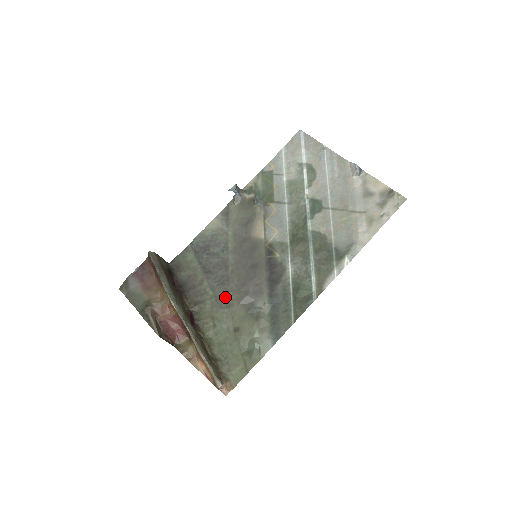
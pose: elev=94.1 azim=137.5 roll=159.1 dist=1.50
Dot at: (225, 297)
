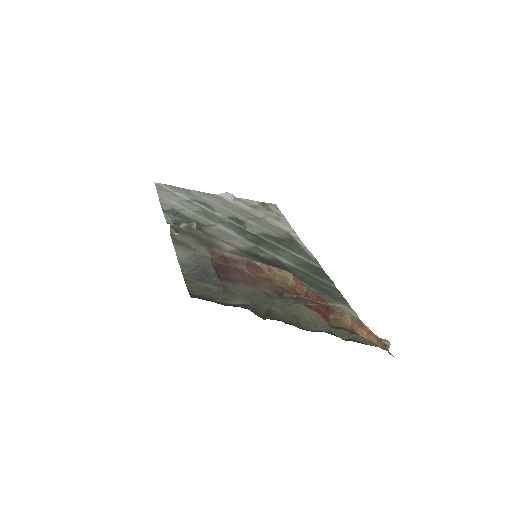
Dot at: occluded
